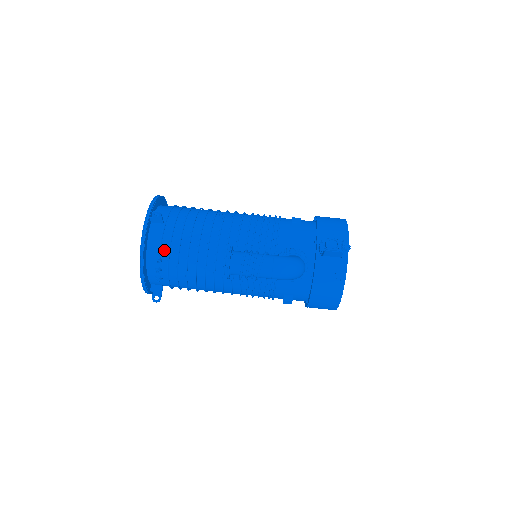
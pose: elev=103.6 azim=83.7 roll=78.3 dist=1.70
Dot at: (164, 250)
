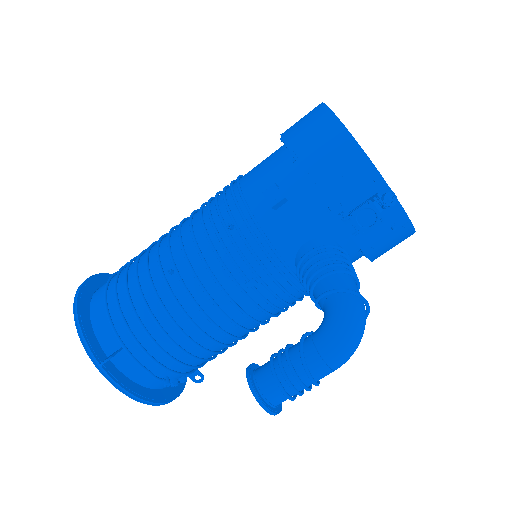
Dot at: (158, 371)
